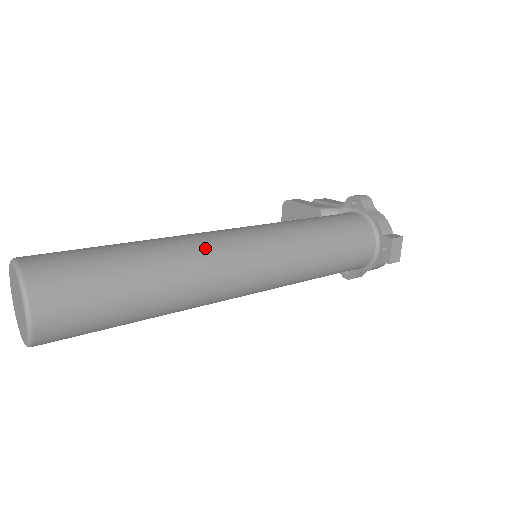
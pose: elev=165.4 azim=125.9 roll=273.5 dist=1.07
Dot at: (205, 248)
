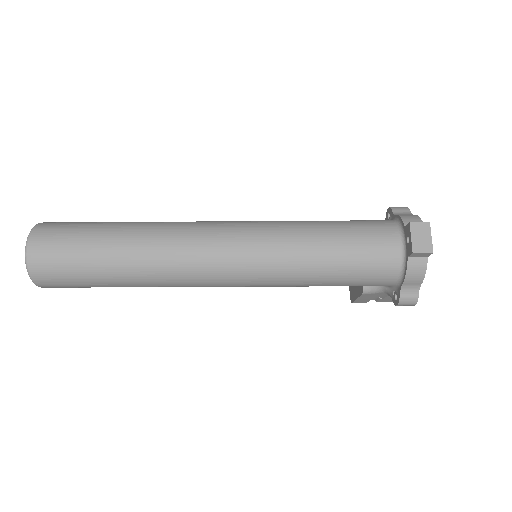
Dot at: (179, 223)
